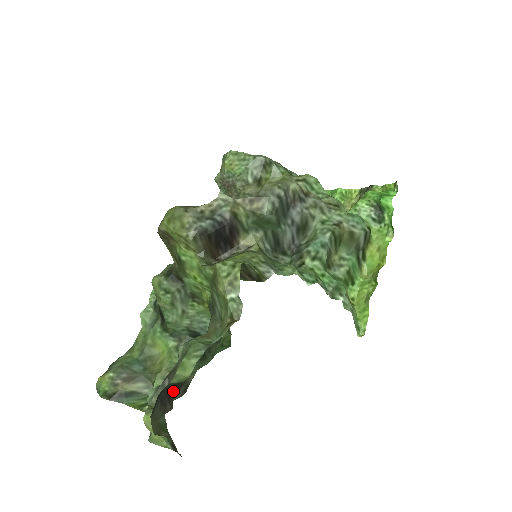
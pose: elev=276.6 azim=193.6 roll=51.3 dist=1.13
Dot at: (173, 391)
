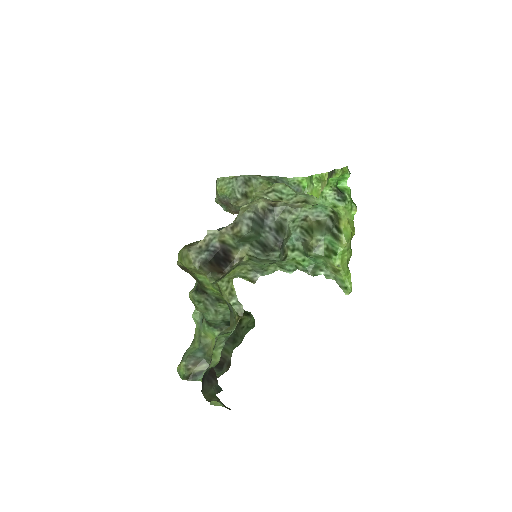
Dot at: (219, 369)
